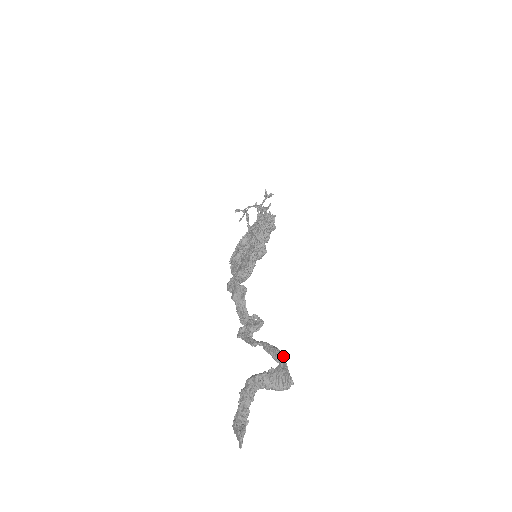
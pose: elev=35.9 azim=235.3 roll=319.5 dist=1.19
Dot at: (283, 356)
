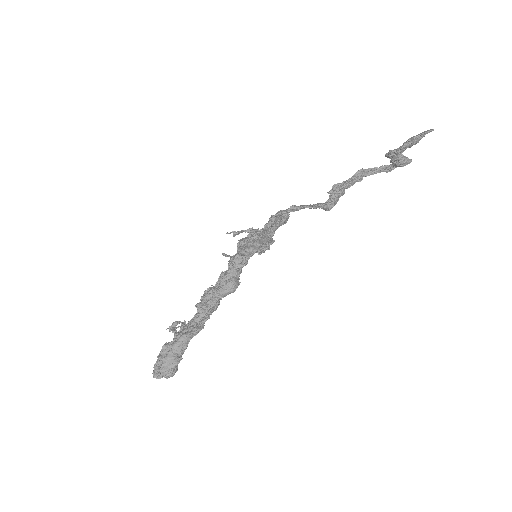
Dot at: (389, 165)
